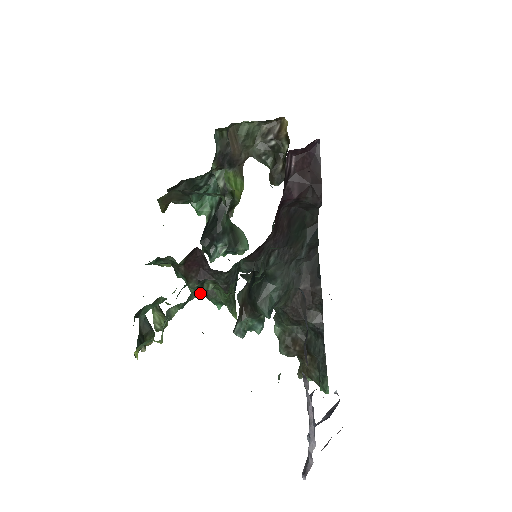
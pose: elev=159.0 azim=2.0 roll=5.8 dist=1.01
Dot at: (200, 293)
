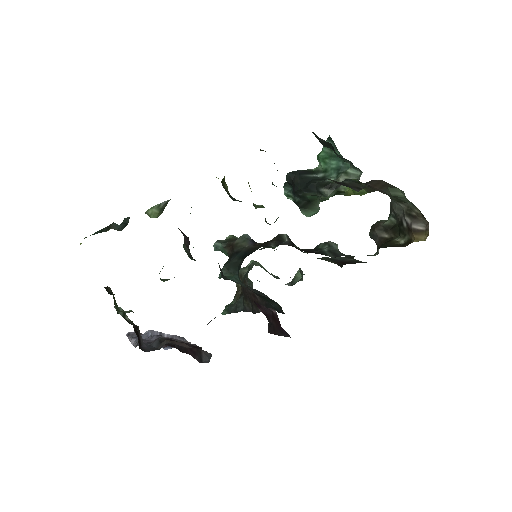
Dot at: occluded
